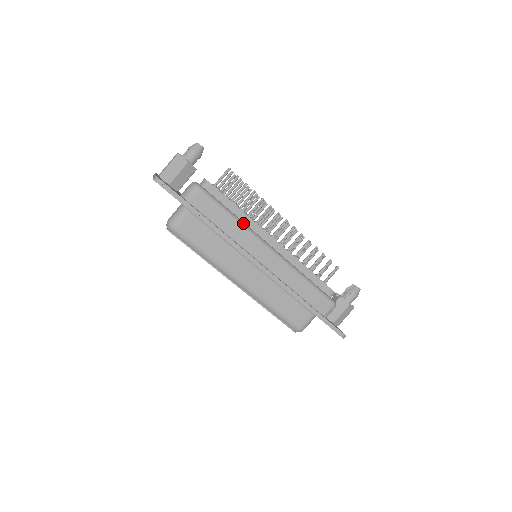
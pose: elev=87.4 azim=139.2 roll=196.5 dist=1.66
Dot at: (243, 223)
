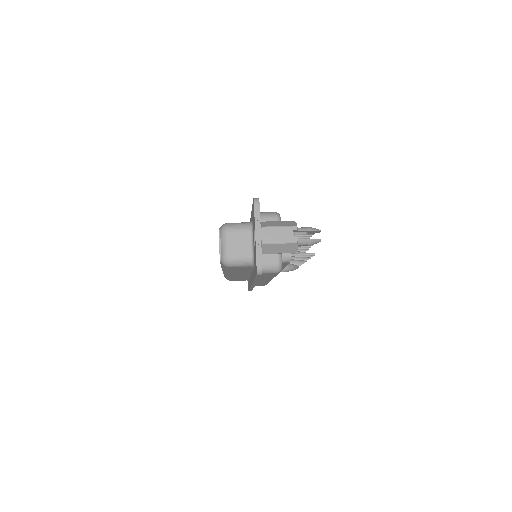
Dot at: occluded
